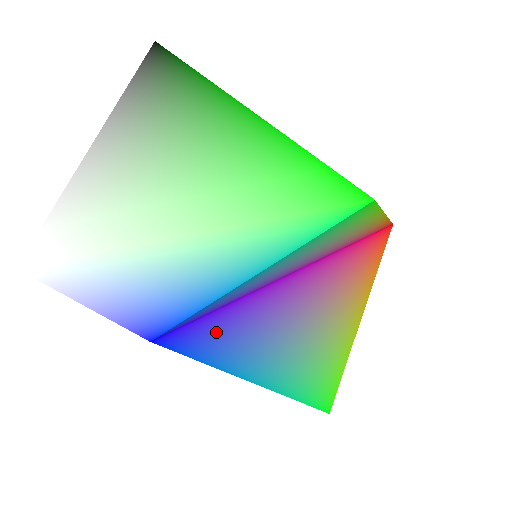
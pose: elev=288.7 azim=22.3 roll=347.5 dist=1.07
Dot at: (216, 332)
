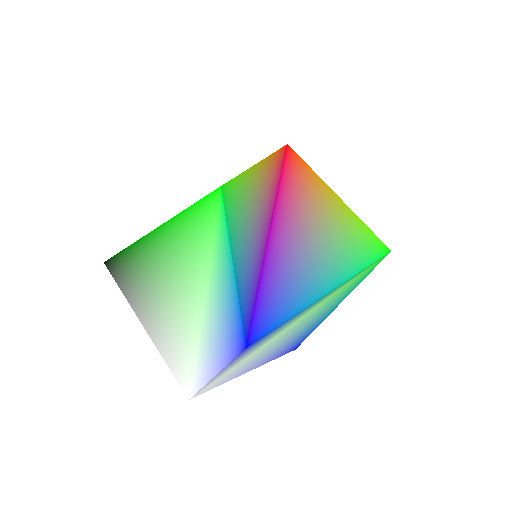
Dot at: (269, 308)
